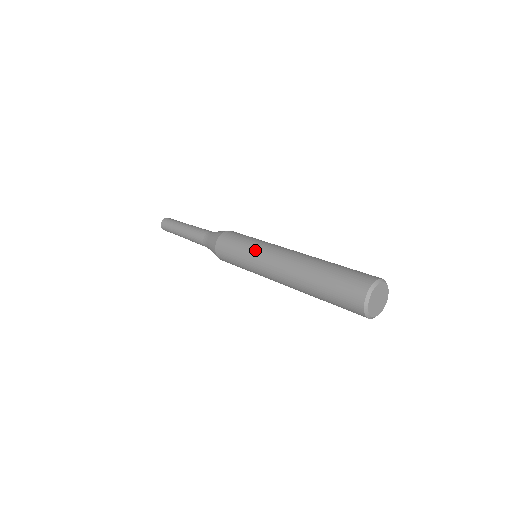
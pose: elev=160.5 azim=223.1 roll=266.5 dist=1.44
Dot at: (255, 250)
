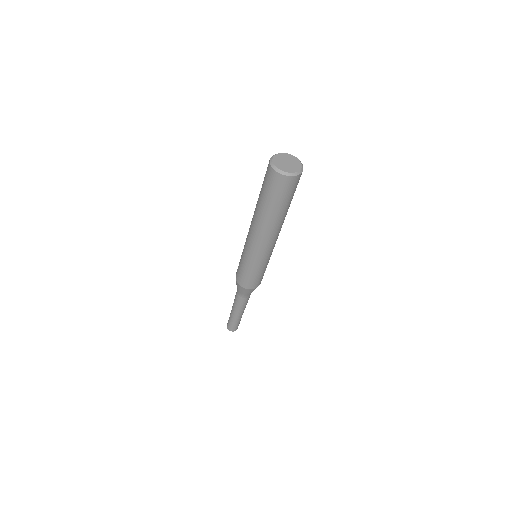
Dot at: occluded
